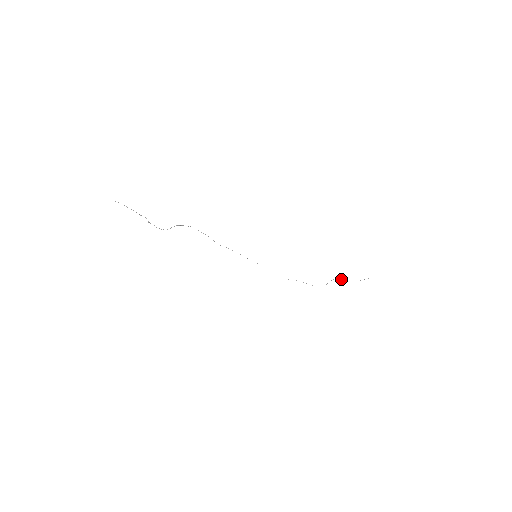
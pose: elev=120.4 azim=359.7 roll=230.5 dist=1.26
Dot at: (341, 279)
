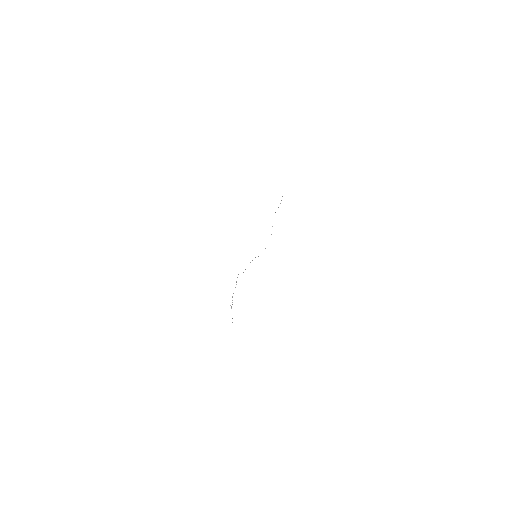
Dot at: occluded
